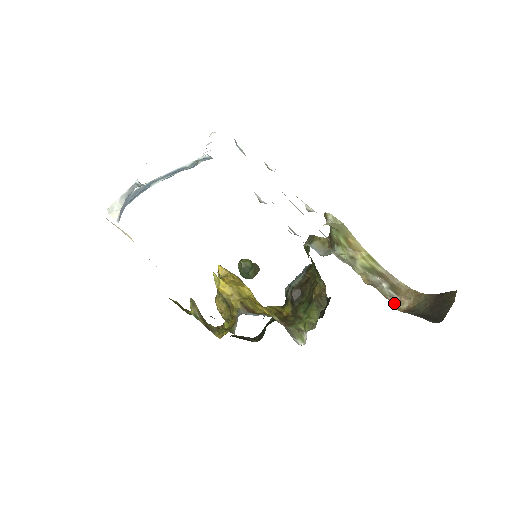
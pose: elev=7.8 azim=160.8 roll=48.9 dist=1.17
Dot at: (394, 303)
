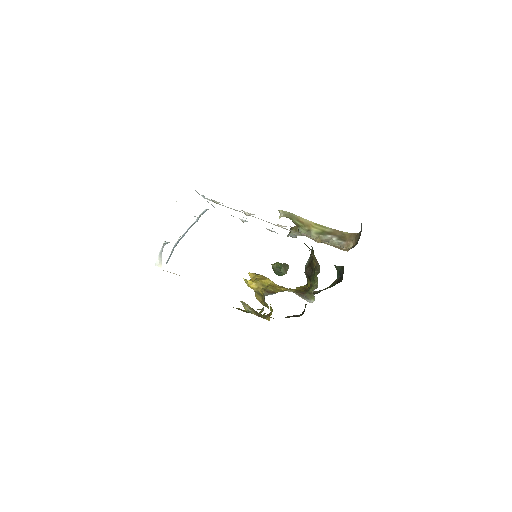
Dot at: (342, 248)
